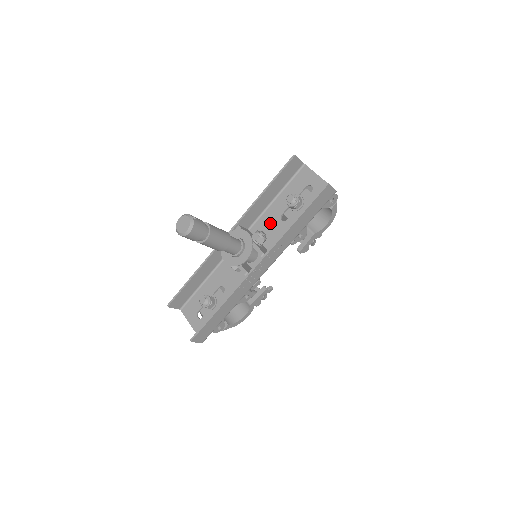
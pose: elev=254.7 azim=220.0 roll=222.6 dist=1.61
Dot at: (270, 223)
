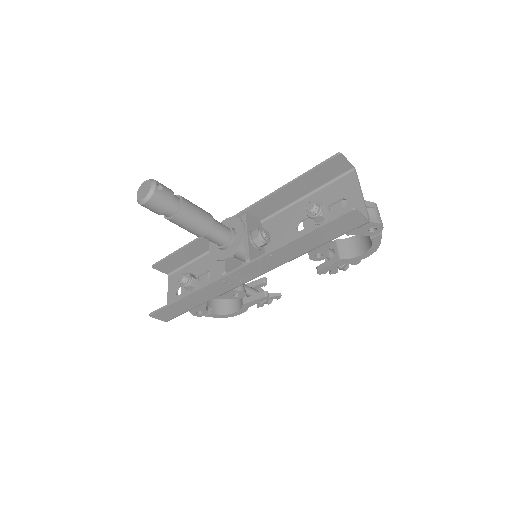
Dot at: (284, 225)
